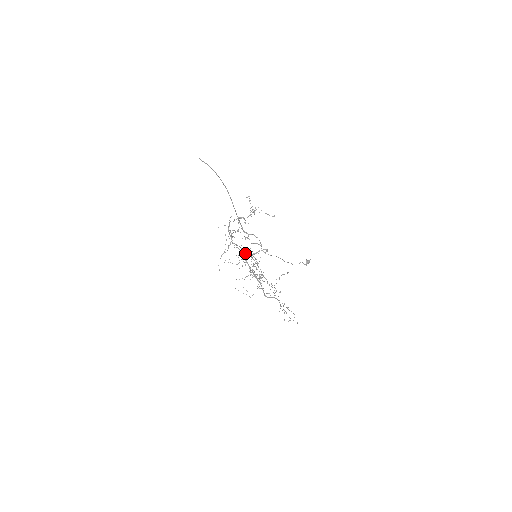
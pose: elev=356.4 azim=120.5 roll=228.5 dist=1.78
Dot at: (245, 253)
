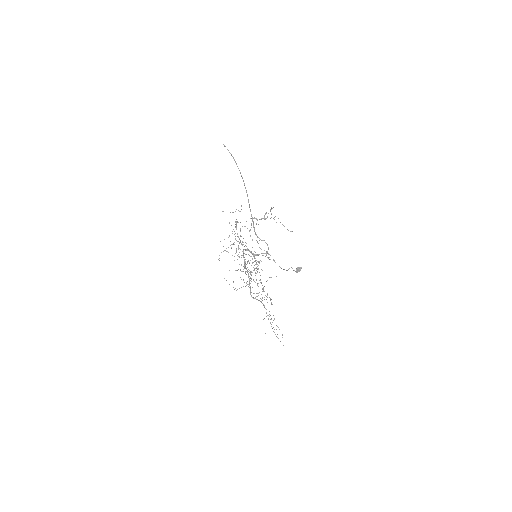
Dot at: (241, 244)
